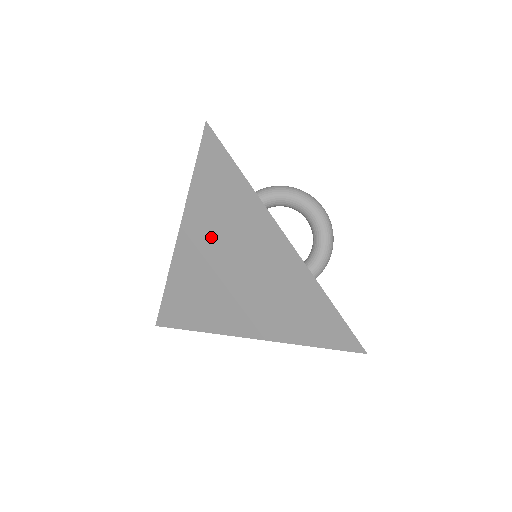
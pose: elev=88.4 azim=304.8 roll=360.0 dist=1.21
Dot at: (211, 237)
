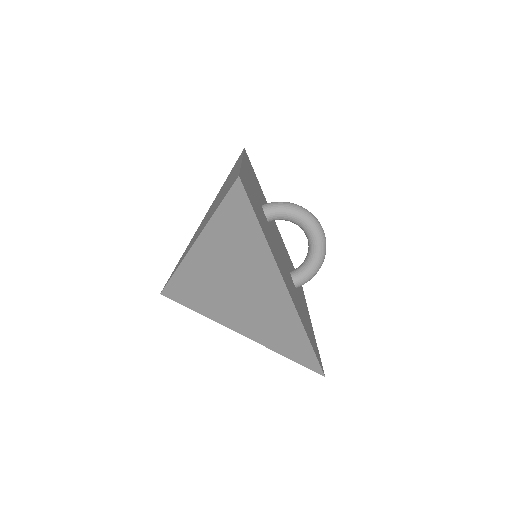
Dot at: (222, 257)
